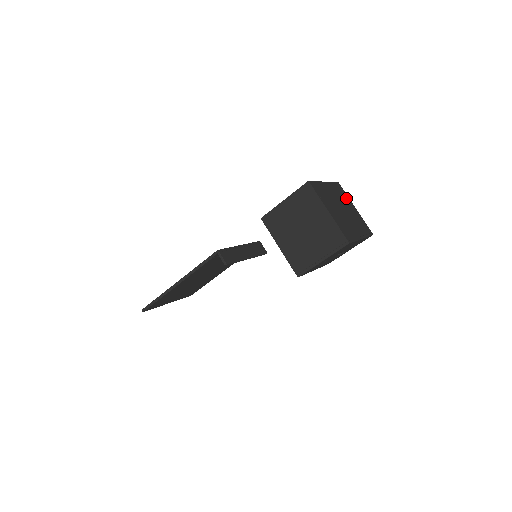
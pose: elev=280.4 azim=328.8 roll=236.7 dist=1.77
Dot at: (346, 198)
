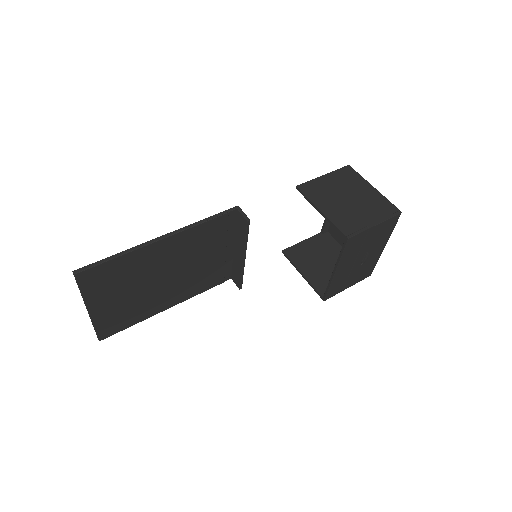
Dot at: (342, 237)
